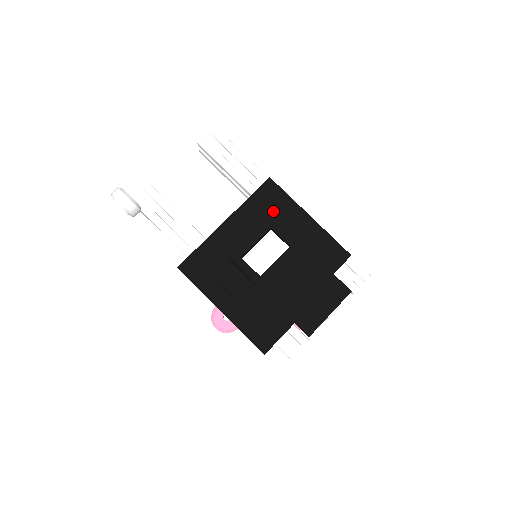
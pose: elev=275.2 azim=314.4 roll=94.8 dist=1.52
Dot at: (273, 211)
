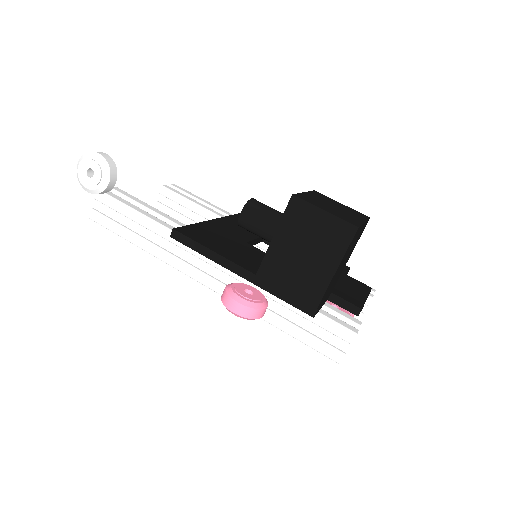
Dot at: occluded
